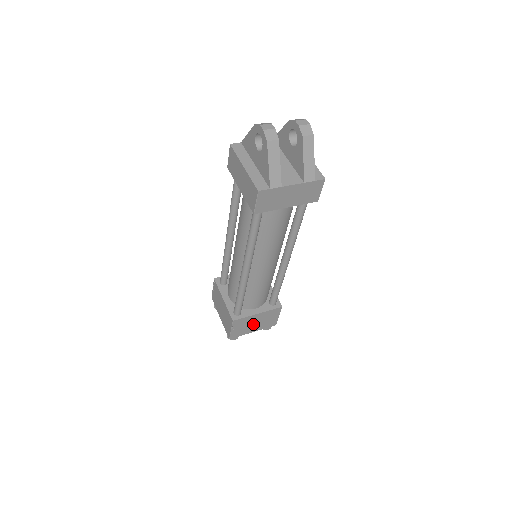
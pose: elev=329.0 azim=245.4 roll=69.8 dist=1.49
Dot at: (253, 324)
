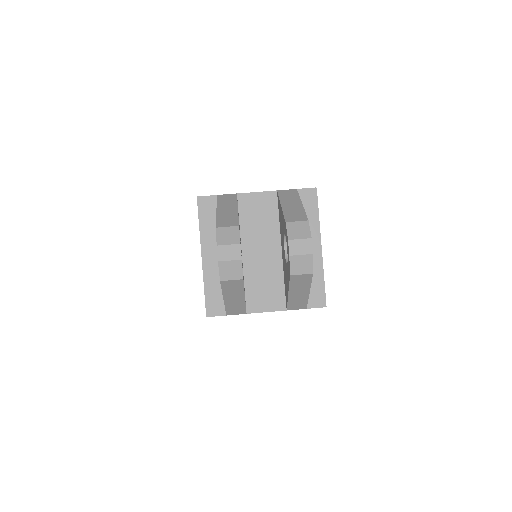
Dot at: occluded
